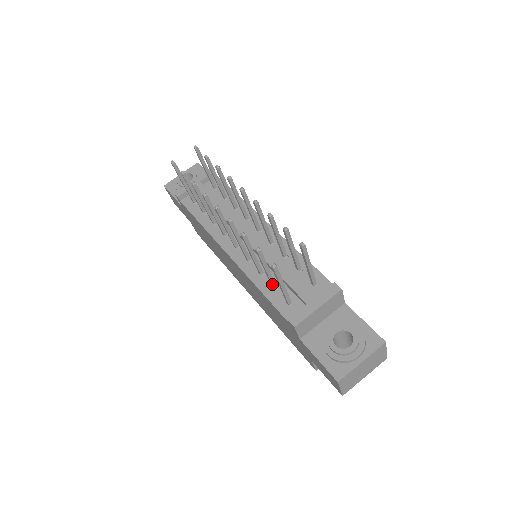
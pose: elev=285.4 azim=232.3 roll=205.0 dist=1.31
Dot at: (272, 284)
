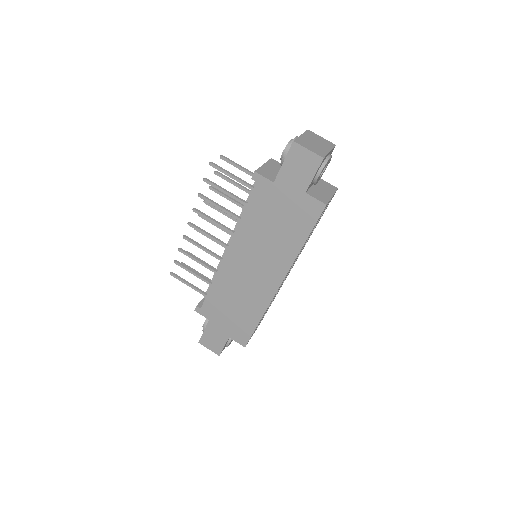
Dot at: (242, 201)
